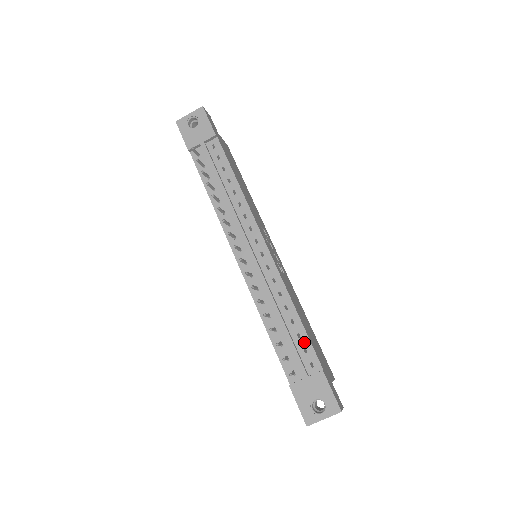
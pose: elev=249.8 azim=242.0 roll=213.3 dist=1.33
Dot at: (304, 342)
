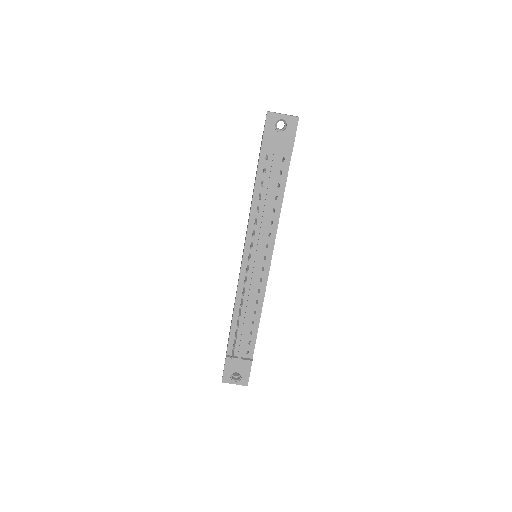
Dot at: (252, 338)
